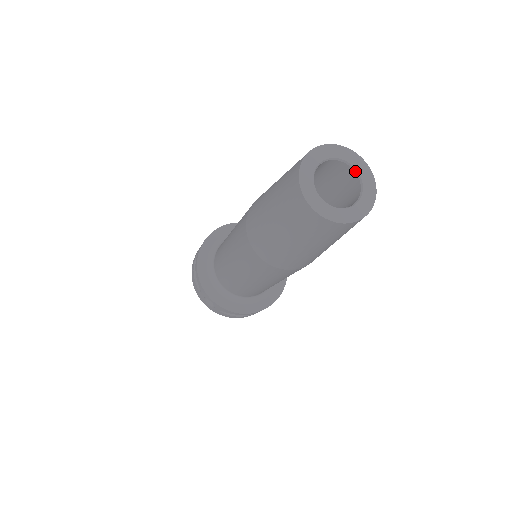
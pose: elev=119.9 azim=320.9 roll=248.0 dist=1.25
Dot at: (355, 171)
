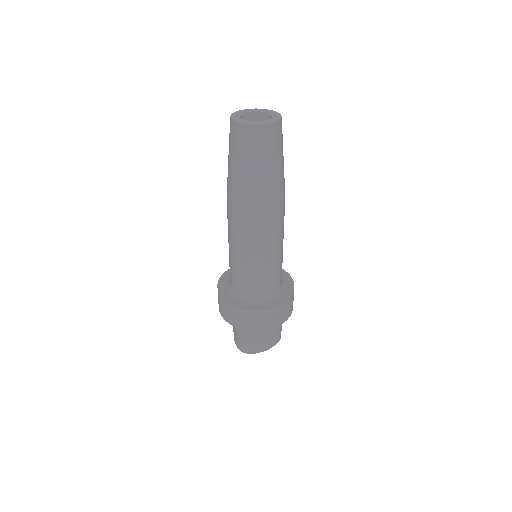
Dot at: (272, 118)
